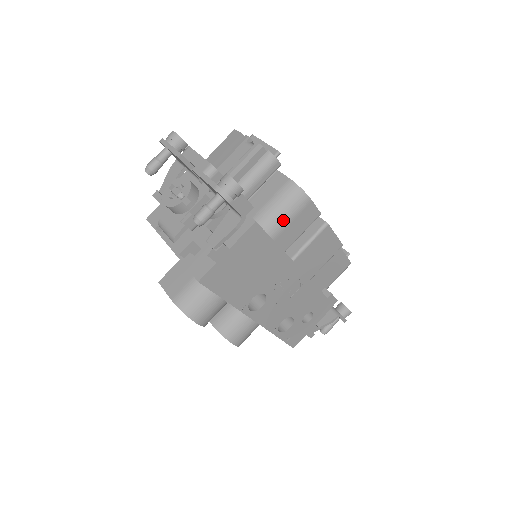
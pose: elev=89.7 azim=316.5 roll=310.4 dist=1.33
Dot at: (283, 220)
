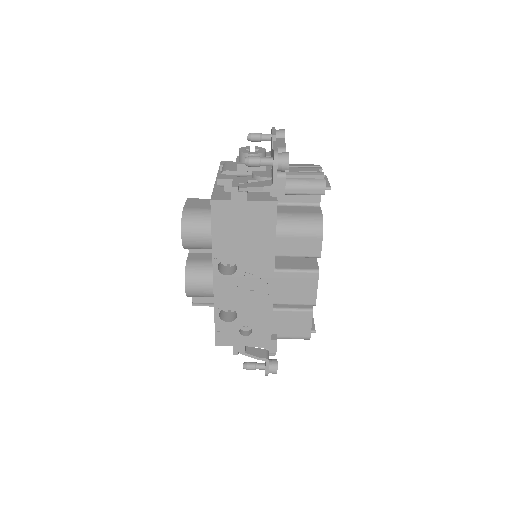
Dot at: (294, 230)
